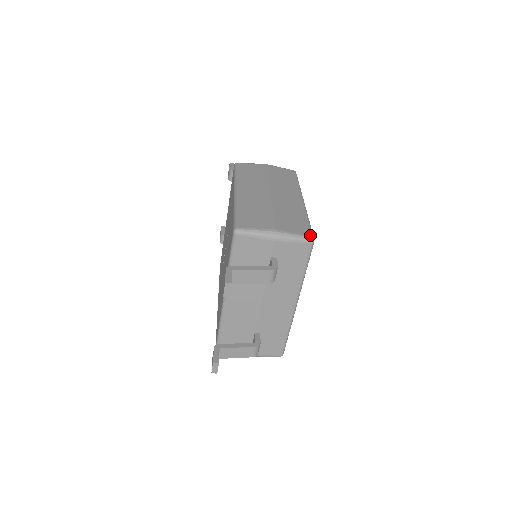
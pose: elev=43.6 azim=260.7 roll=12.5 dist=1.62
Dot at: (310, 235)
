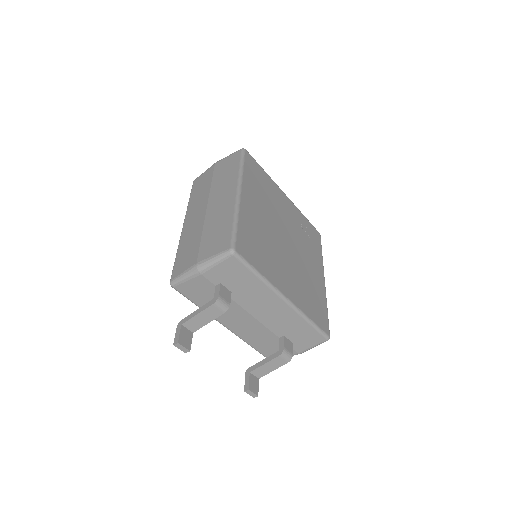
Dot at: (228, 247)
